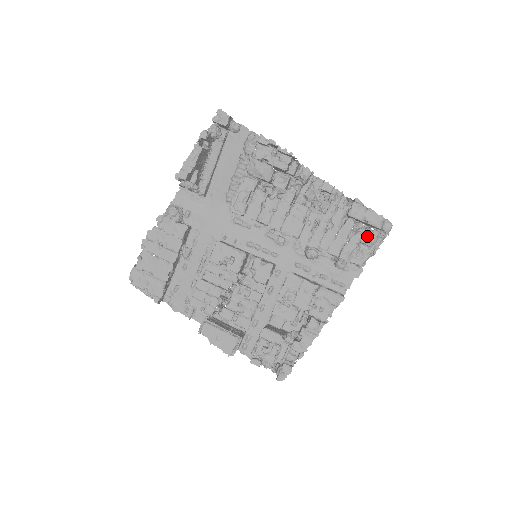
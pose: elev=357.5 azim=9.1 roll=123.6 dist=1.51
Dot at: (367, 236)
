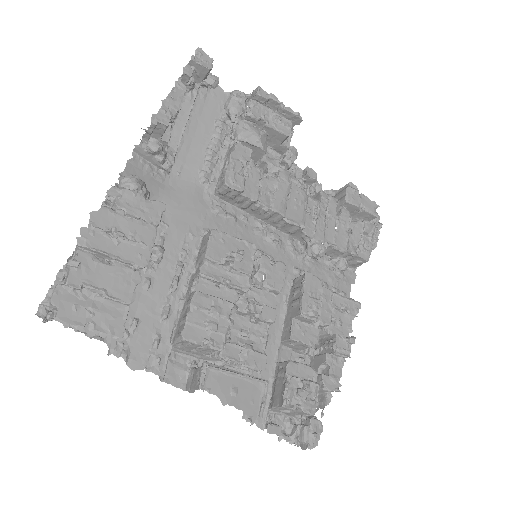
Dot at: (369, 224)
